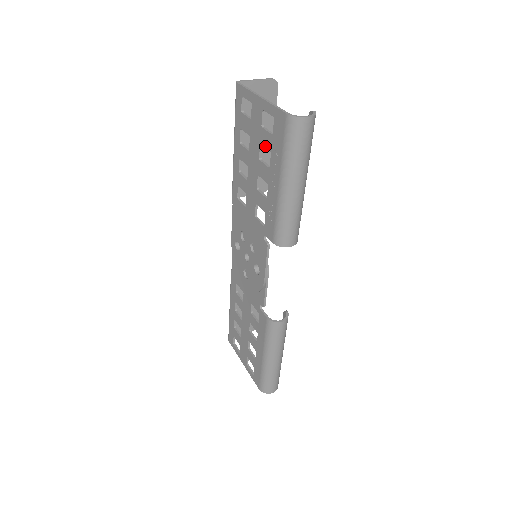
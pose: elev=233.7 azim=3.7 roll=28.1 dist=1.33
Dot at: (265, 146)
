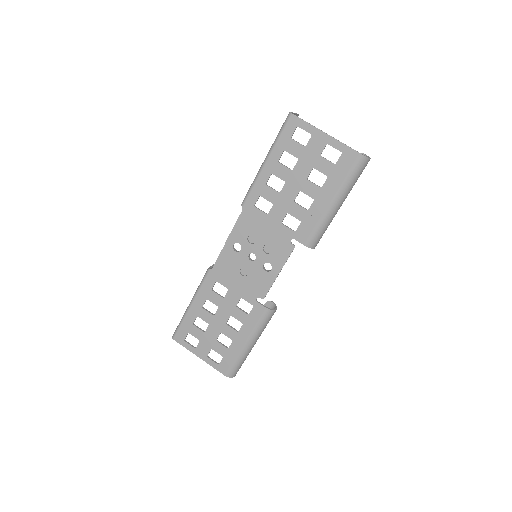
Dot at: (321, 171)
